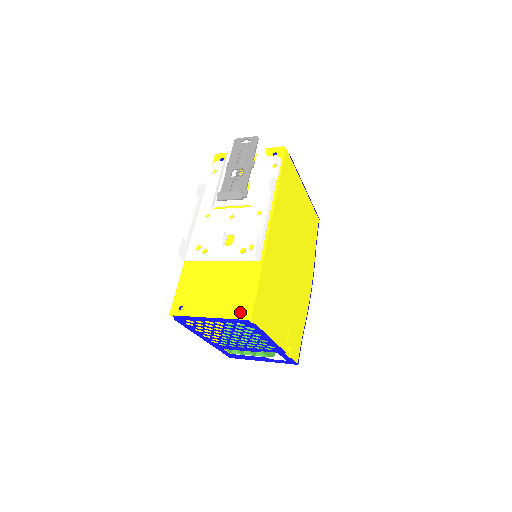
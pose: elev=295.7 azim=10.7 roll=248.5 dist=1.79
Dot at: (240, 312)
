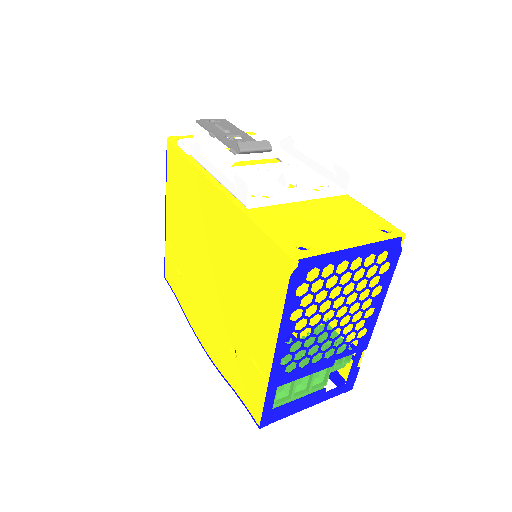
Dot at: occluded
